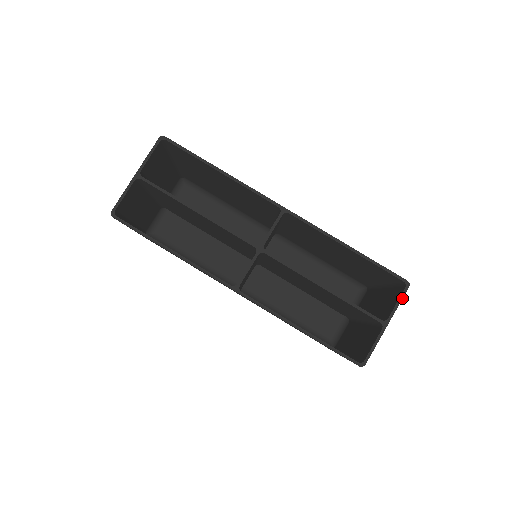
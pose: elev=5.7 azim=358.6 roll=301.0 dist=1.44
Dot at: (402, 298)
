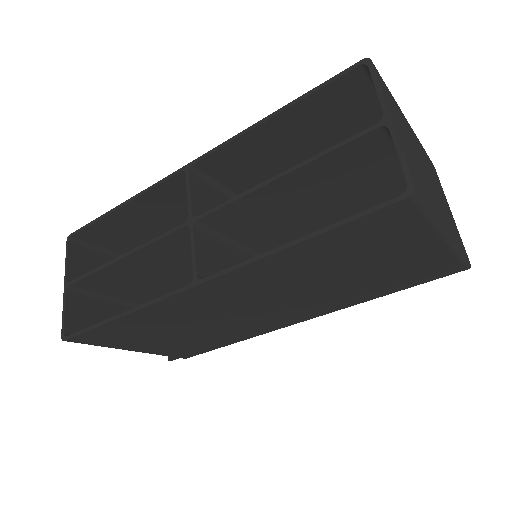
Dot at: (376, 78)
